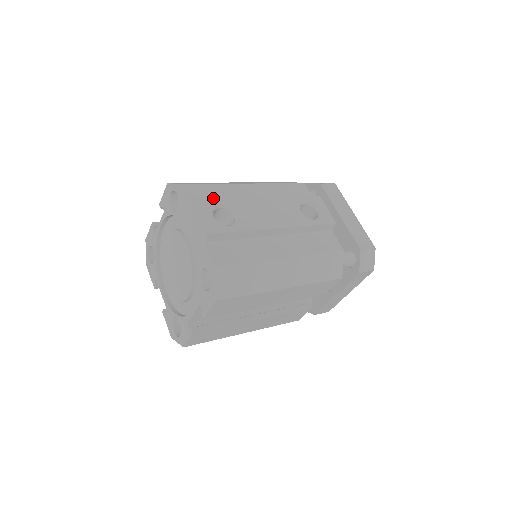
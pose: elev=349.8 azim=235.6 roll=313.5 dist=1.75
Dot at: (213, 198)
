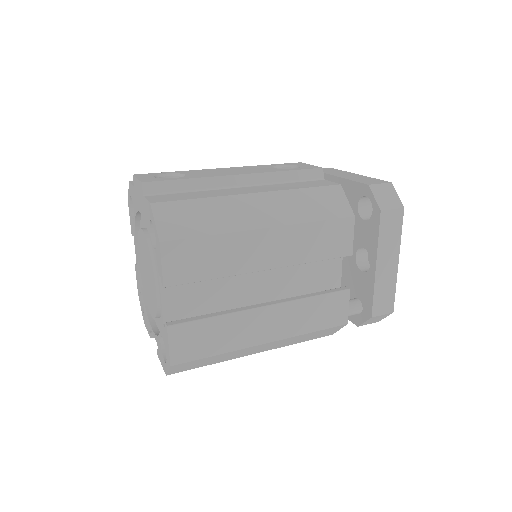
Dot at: occluded
